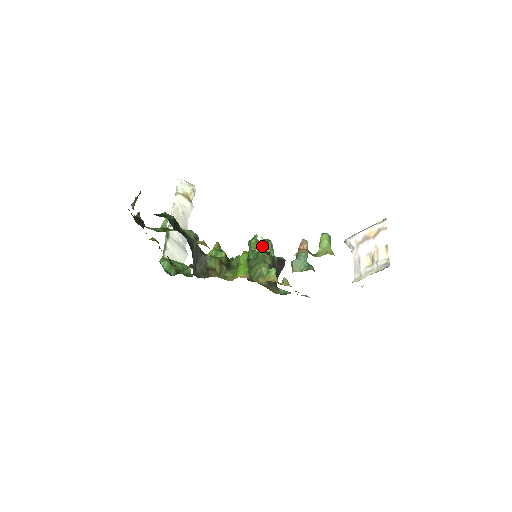
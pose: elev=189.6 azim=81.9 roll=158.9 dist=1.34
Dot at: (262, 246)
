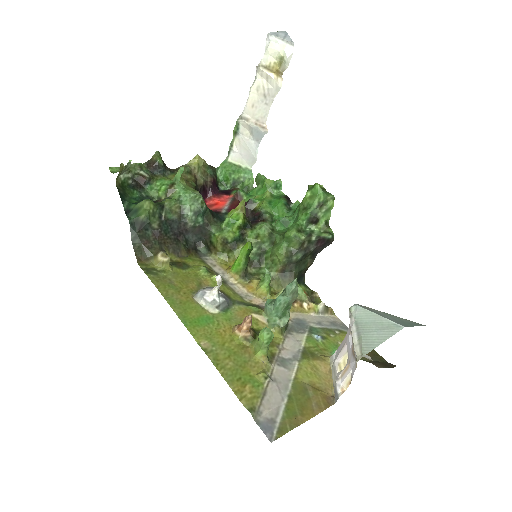
Dot at: (217, 289)
